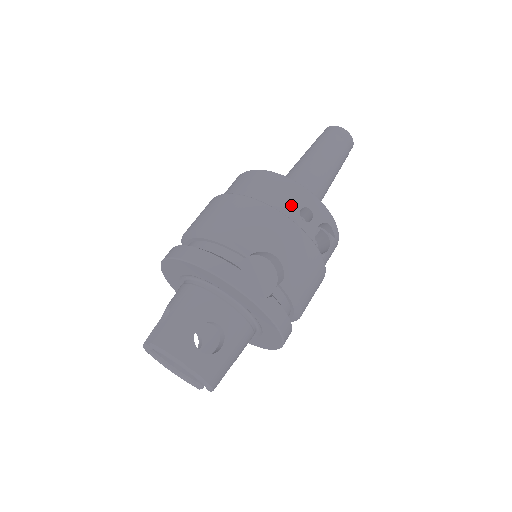
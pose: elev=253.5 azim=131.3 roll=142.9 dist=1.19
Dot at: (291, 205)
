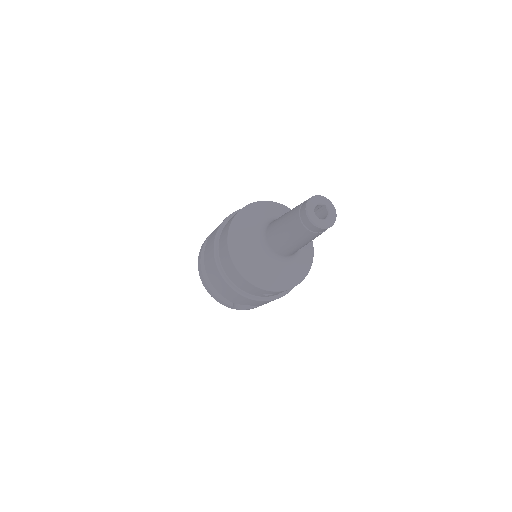
Dot at: (256, 293)
